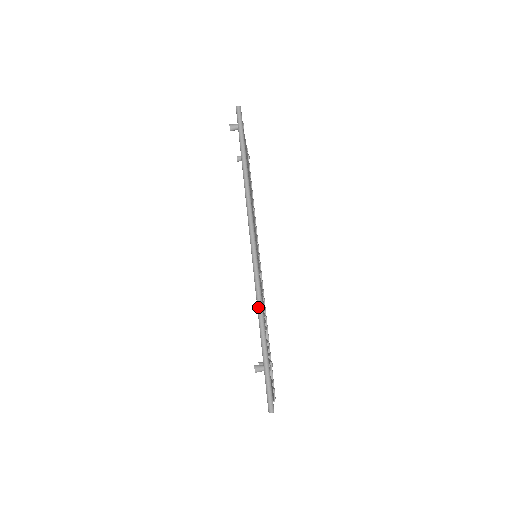
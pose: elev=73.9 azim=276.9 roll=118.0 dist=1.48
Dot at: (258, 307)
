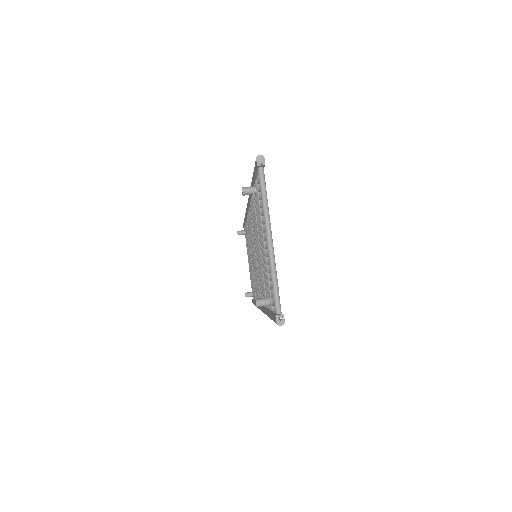
Dot at: occluded
